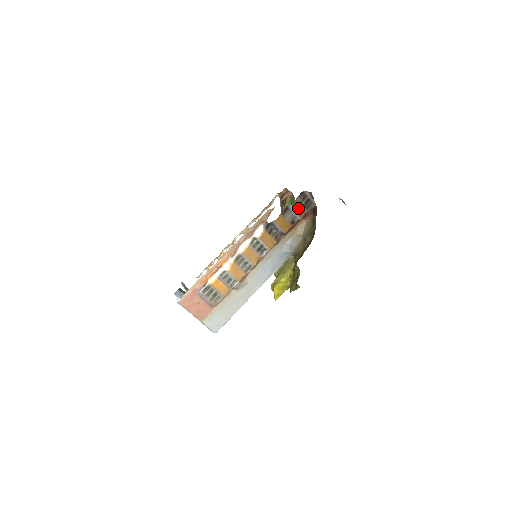
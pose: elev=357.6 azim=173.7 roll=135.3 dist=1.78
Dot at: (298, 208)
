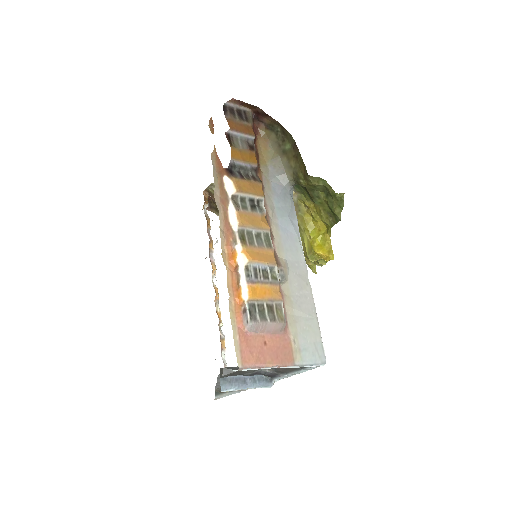
Dot at: (239, 127)
